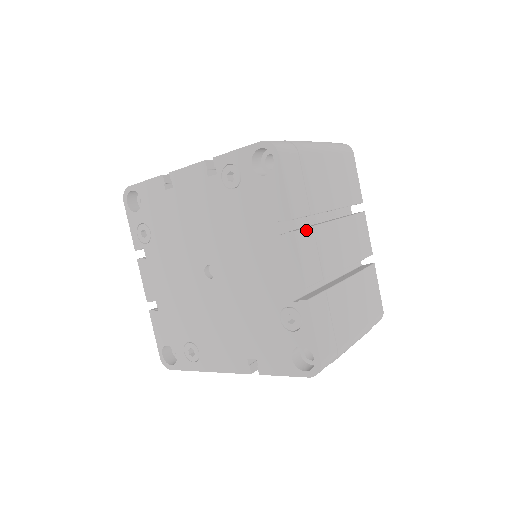
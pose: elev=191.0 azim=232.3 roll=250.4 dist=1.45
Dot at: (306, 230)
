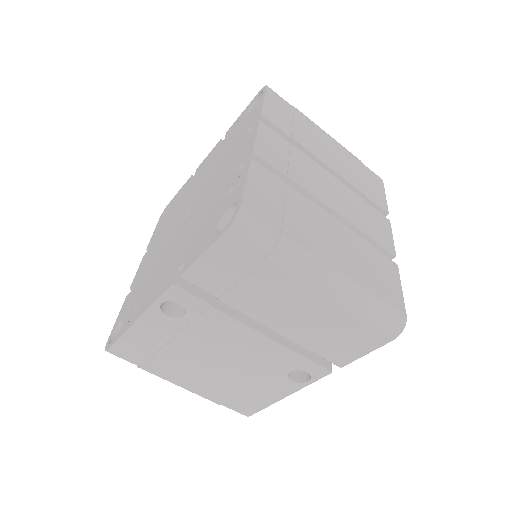
Dot at: (279, 136)
